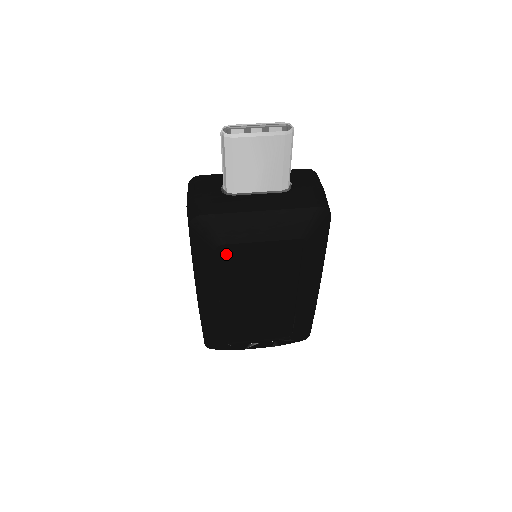
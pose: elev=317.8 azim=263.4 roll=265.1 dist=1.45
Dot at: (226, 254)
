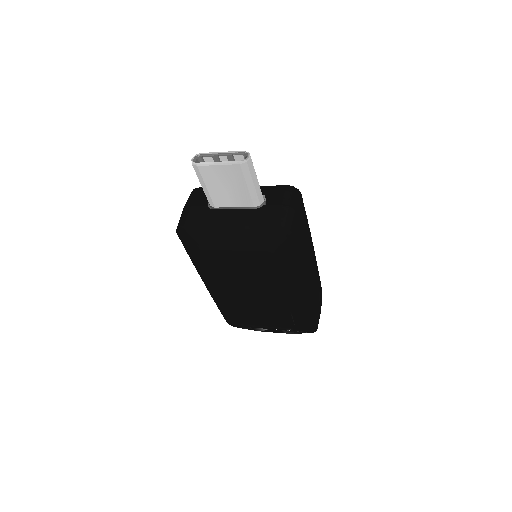
Dot at: (211, 257)
